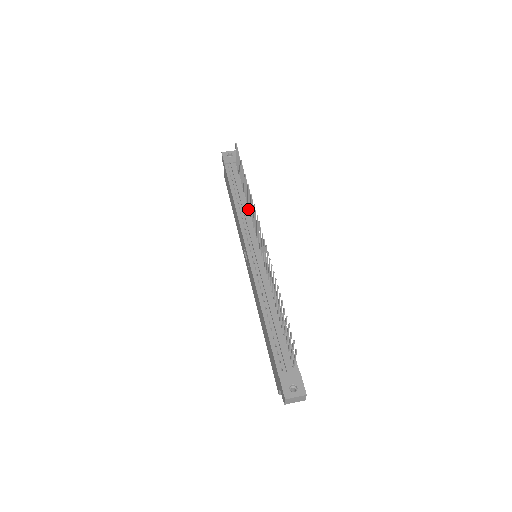
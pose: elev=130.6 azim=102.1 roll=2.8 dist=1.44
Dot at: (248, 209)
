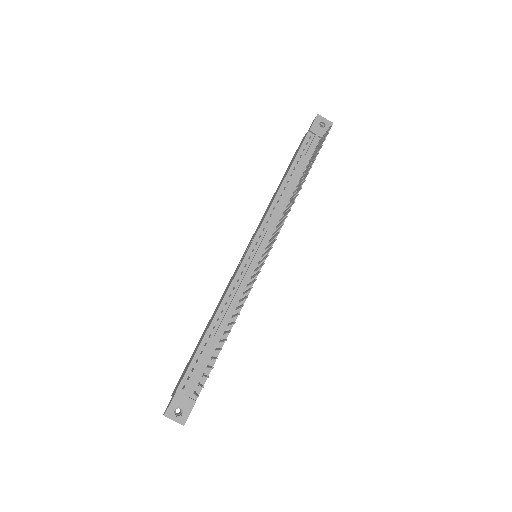
Dot at: (288, 203)
